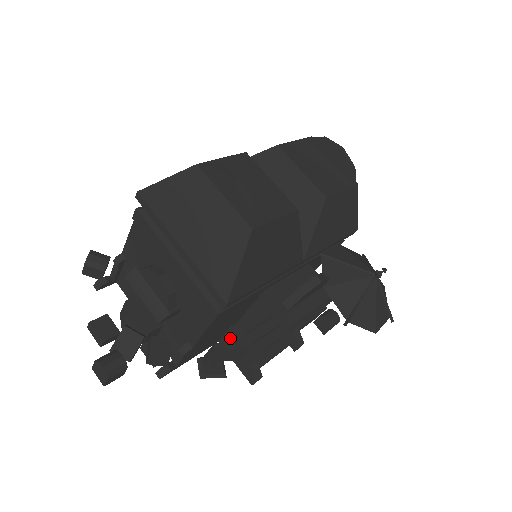
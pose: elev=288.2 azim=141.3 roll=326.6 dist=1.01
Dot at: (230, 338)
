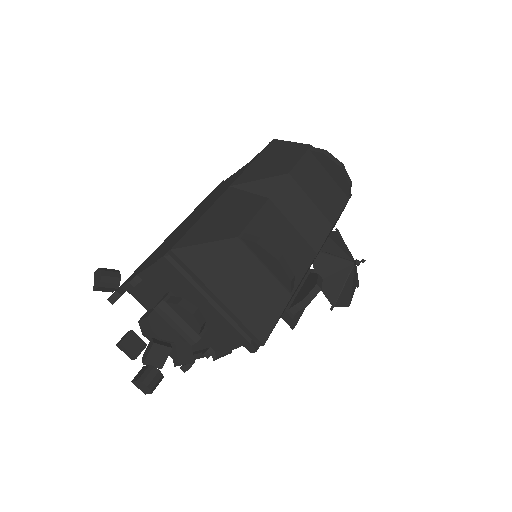
Dot at: occluded
